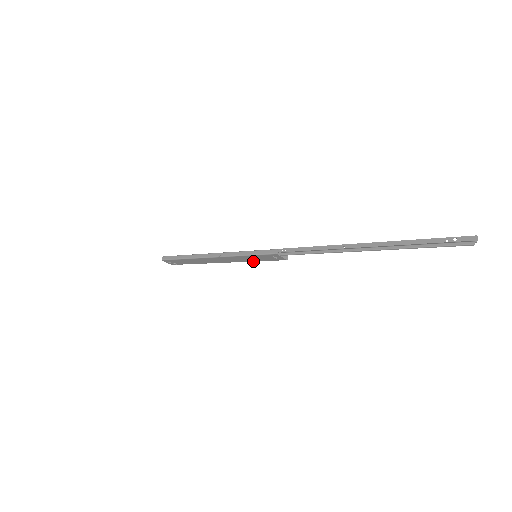
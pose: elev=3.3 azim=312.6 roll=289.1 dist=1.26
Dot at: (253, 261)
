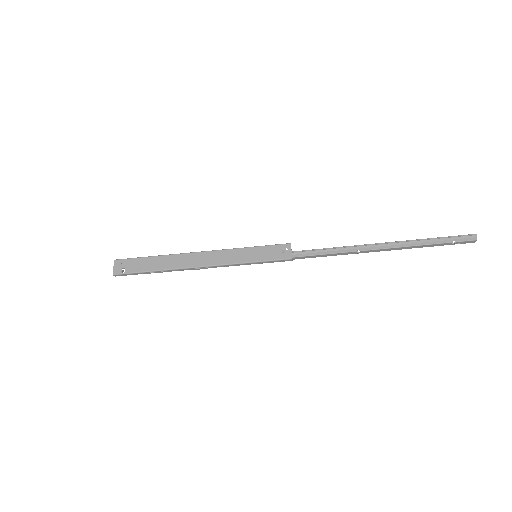
Dot at: (247, 262)
